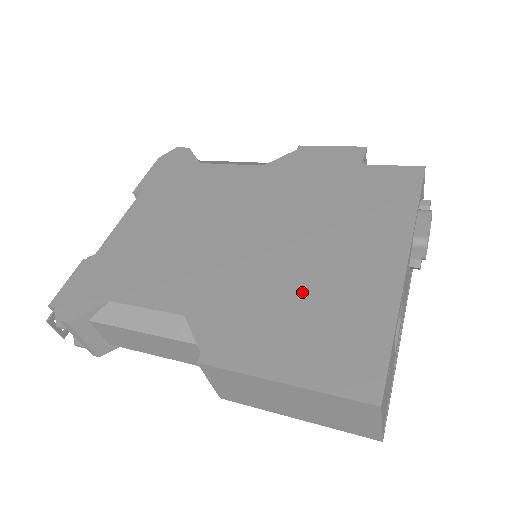
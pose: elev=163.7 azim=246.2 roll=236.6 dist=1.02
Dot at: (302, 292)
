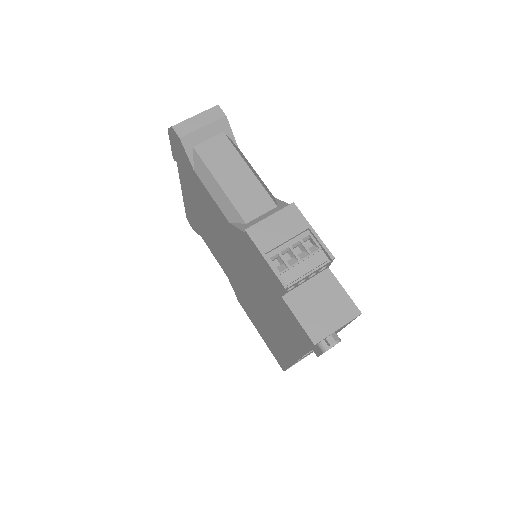
Dot at: (261, 320)
